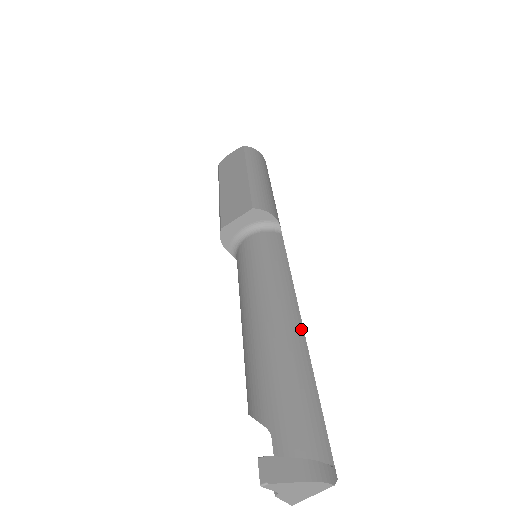
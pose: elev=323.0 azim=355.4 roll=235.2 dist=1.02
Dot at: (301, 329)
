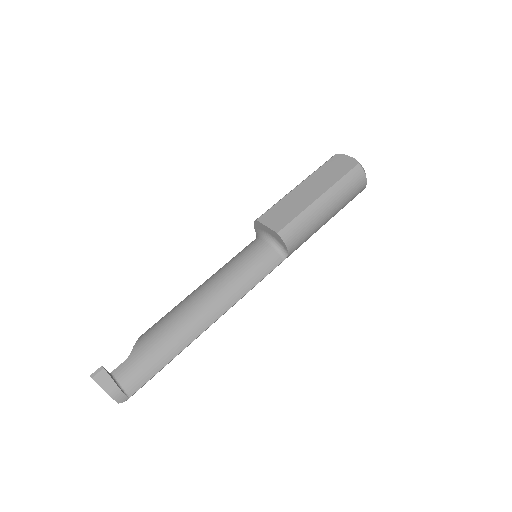
Dot at: (203, 329)
